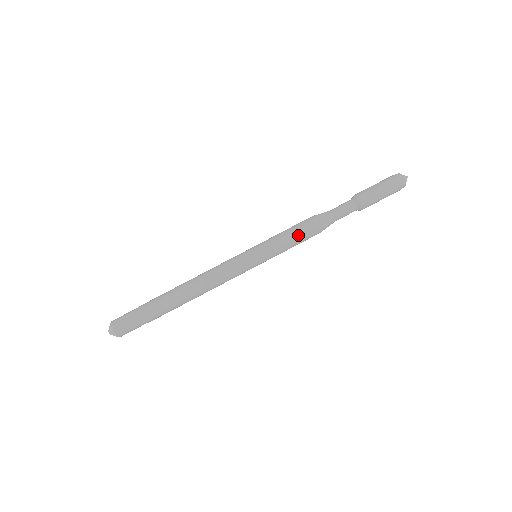
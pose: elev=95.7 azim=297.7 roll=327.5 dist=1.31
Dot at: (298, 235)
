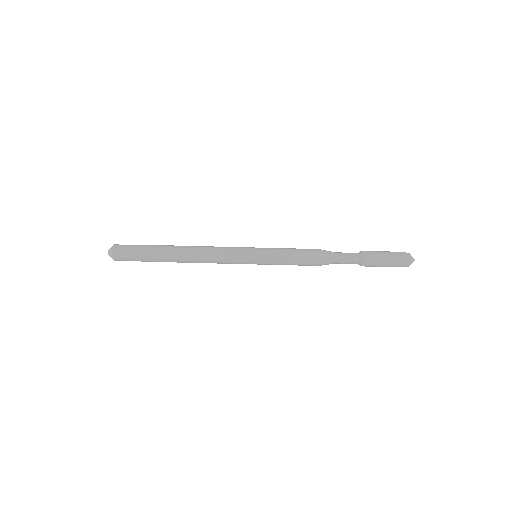
Dot at: (298, 251)
